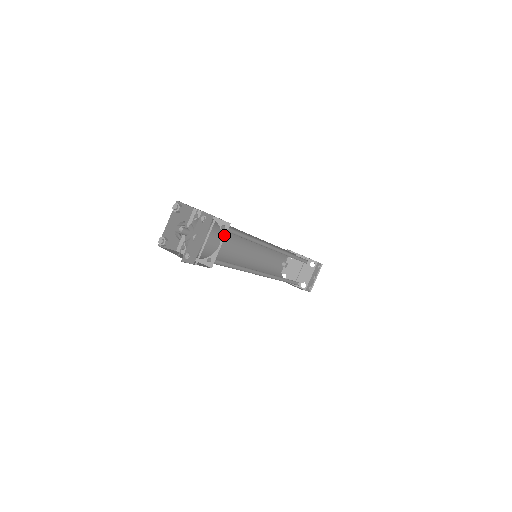
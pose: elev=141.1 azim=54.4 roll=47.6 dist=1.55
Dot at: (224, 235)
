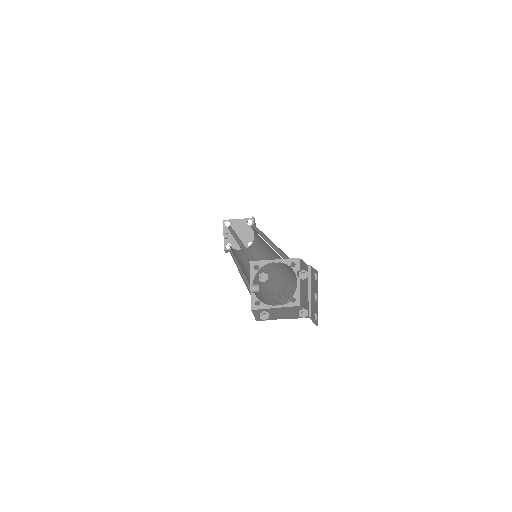
Dot at: occluded
